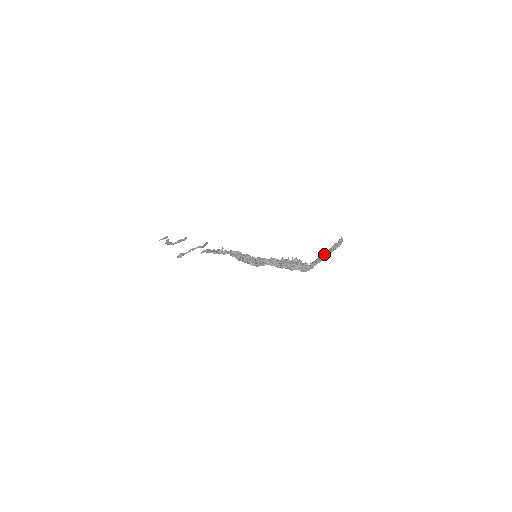
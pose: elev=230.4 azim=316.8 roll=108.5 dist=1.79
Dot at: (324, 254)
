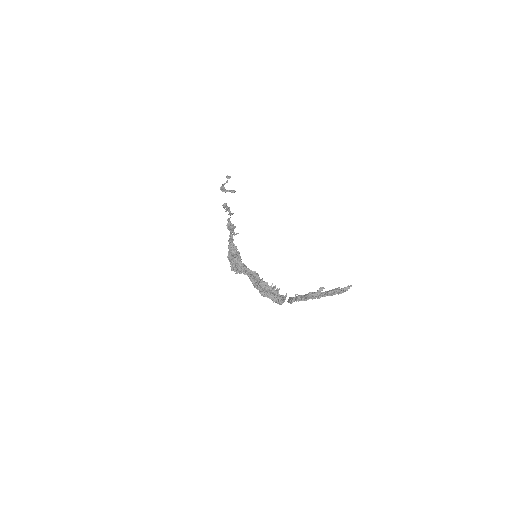
Dot at: (316, 294)
